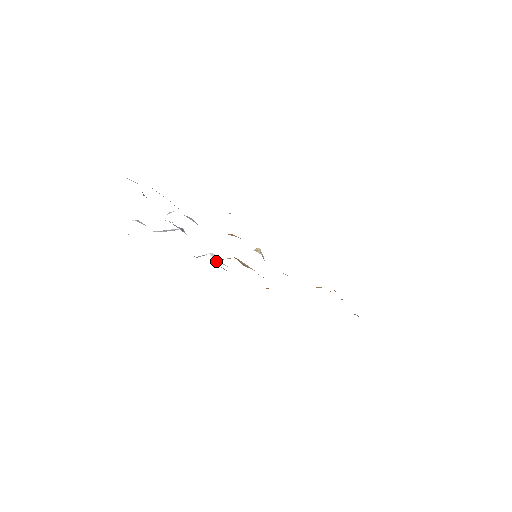
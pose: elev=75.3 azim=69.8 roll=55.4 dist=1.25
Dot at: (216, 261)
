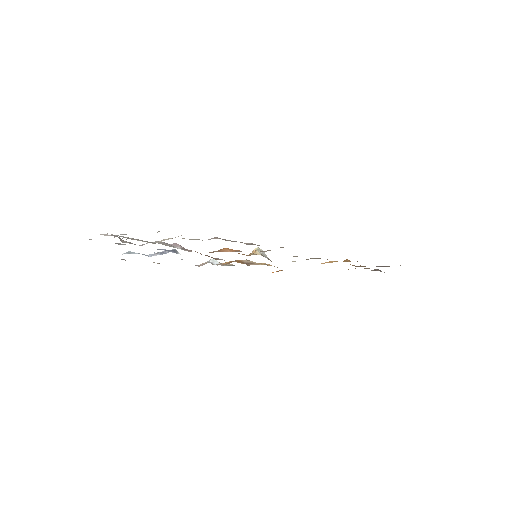
Dot at: occluded
